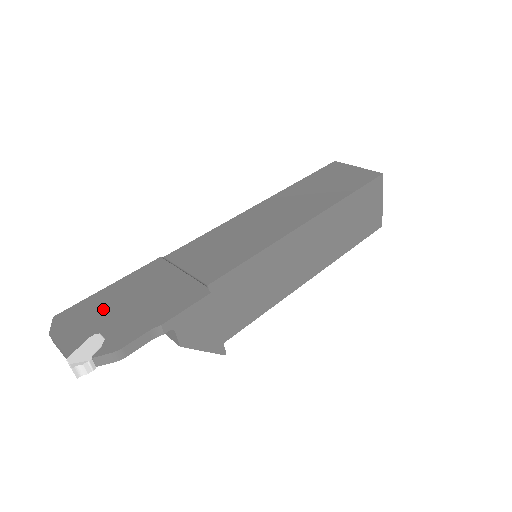
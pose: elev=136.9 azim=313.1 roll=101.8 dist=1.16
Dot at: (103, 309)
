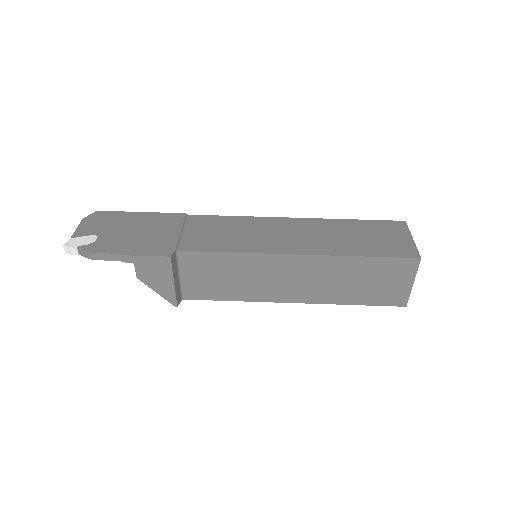
Dot at: (118, 224)
